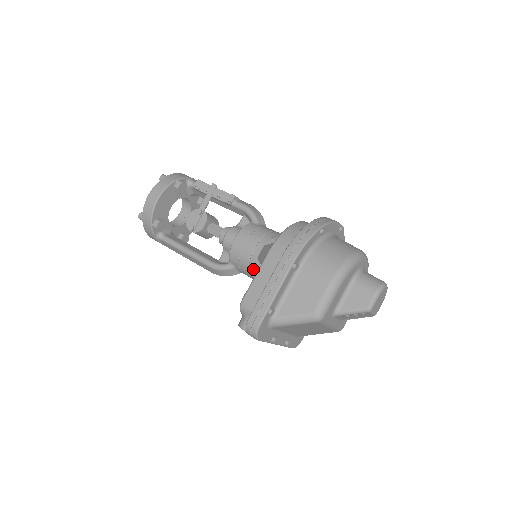
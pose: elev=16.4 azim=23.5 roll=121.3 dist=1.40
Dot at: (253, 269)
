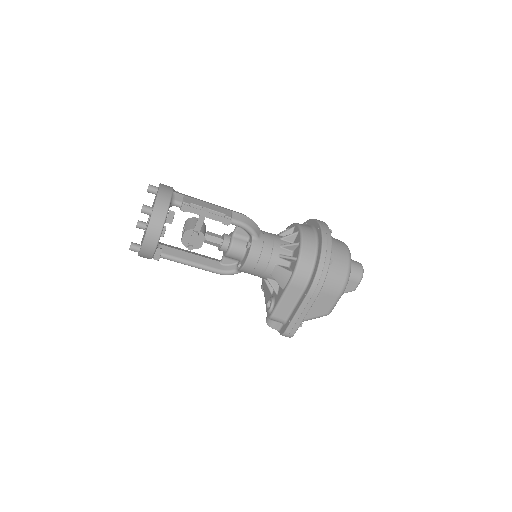
Dot at: (264, 278)
